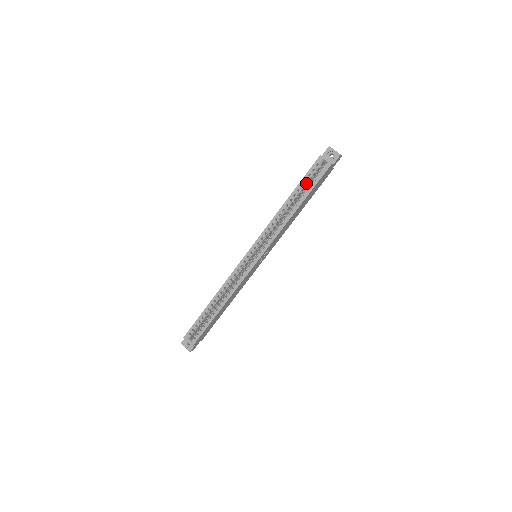
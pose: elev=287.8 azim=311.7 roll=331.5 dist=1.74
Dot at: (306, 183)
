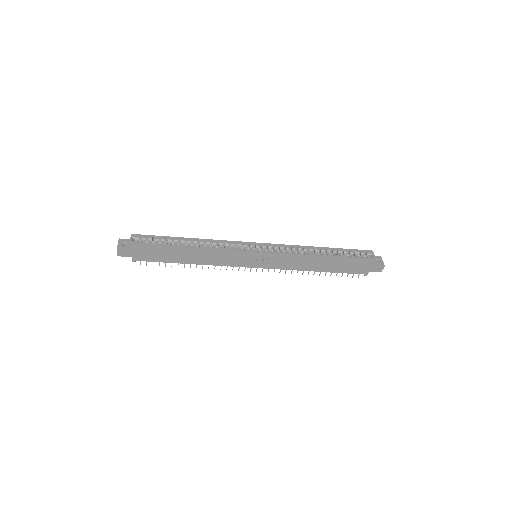
Dot at: (346, 253)
